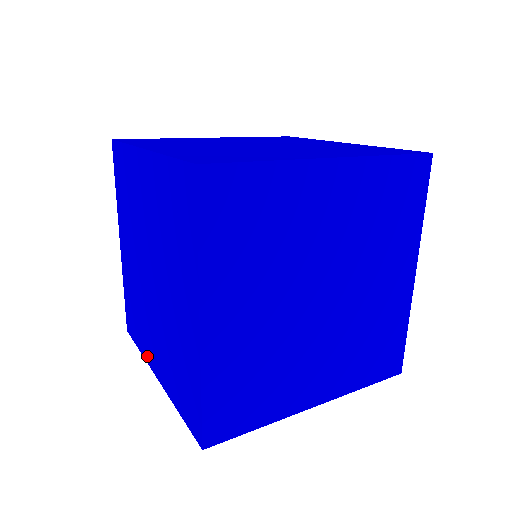
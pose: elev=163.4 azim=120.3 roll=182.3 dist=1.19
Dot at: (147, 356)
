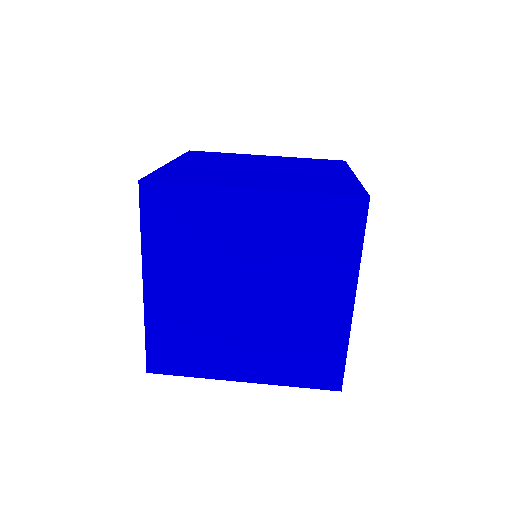
Dot at: occluded
